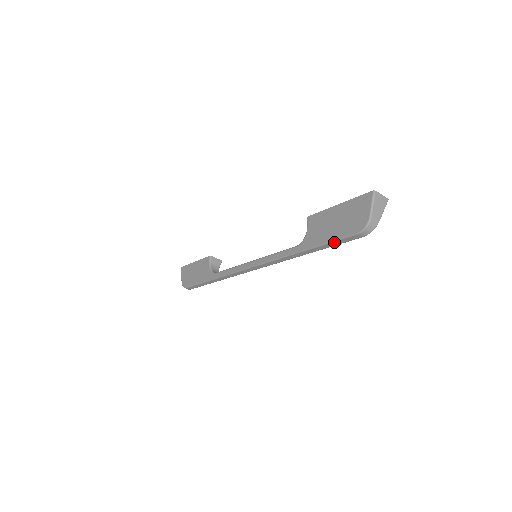
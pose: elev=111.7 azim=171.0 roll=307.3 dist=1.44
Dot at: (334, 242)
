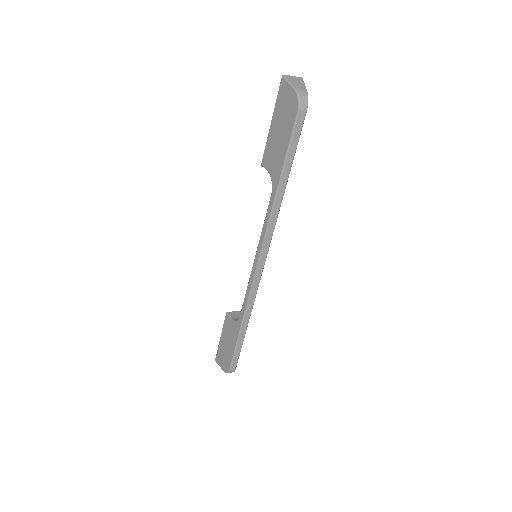
Dot at: (290, 146)
